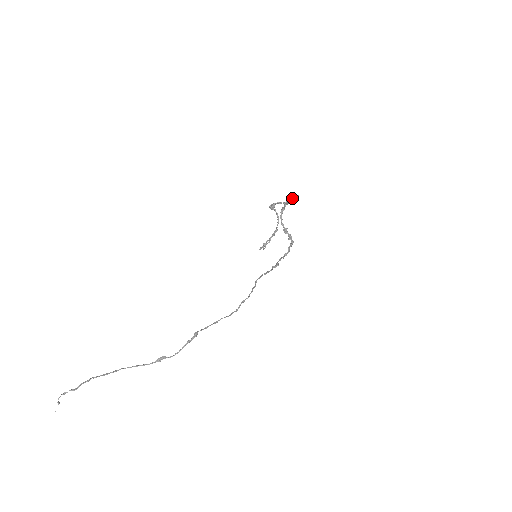
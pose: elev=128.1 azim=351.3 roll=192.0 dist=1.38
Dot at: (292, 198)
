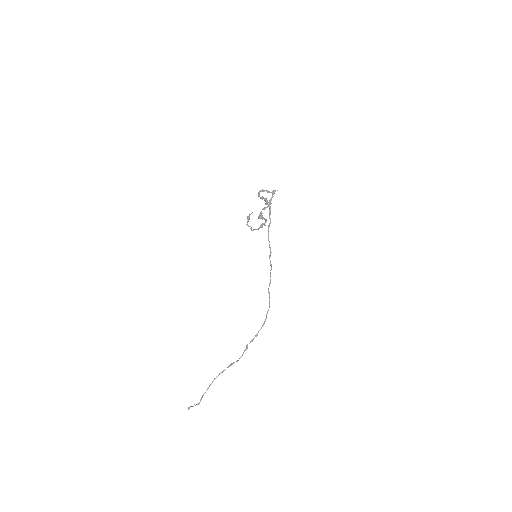
Dot at: occluded
